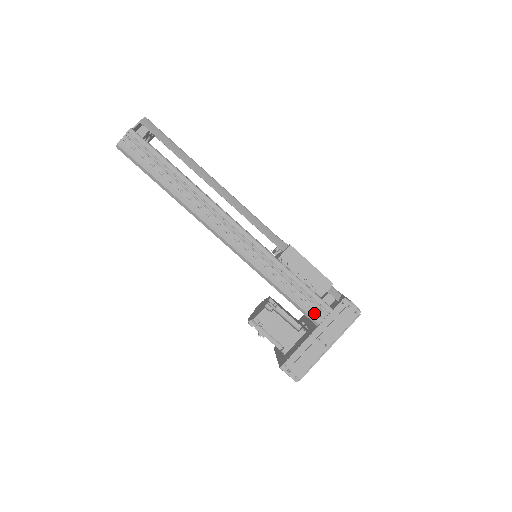
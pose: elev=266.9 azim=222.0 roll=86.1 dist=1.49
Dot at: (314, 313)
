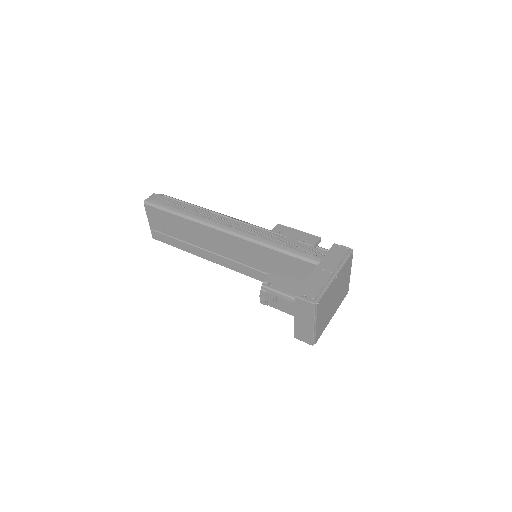
Dot at: (312, 256)
